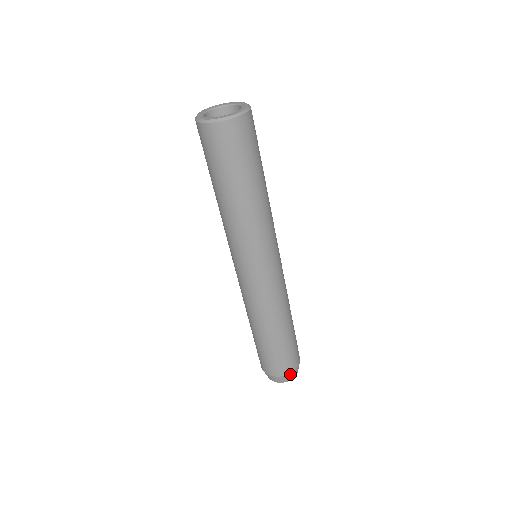
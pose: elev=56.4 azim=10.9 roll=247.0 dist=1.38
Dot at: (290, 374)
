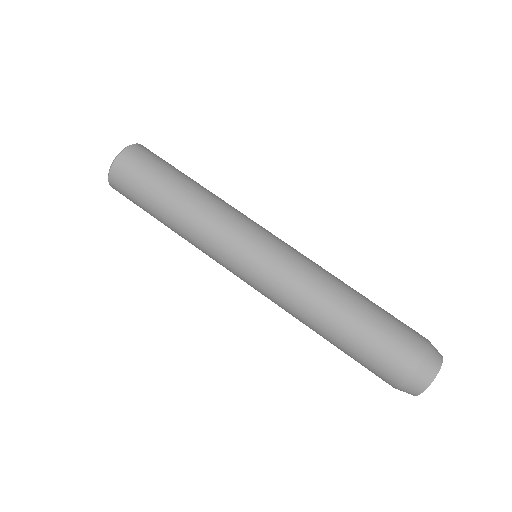
Dot at: occluded
